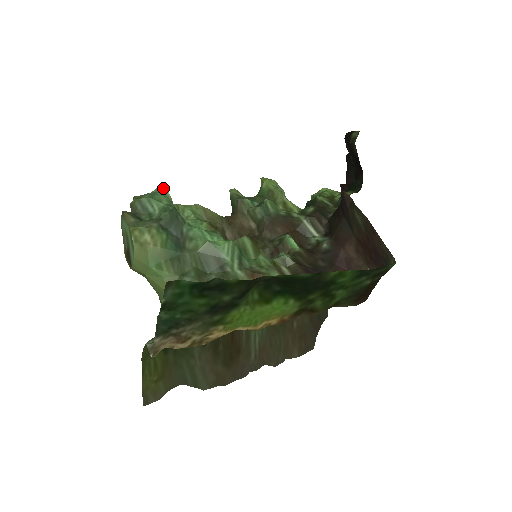
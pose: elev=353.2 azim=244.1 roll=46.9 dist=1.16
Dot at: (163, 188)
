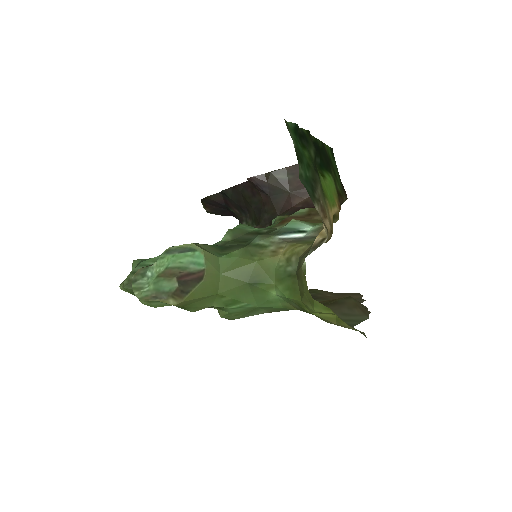
Dot at: (139, 260)
